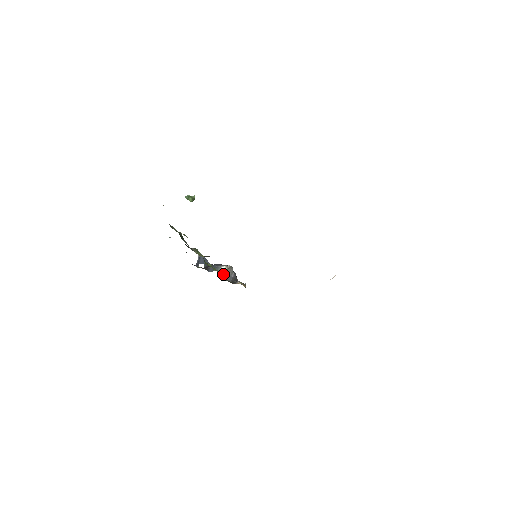
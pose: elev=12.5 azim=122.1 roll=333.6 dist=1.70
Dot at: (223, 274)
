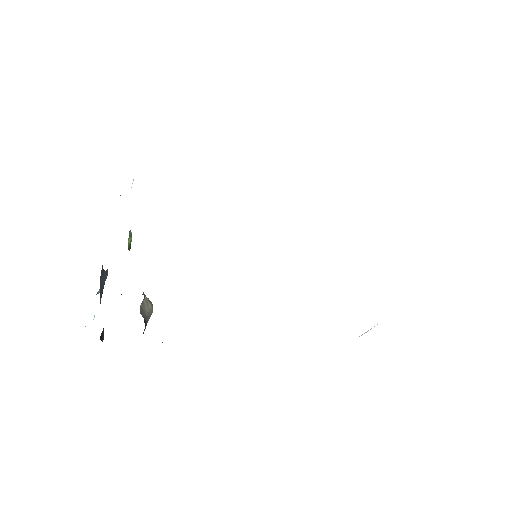
Dot at: (144, 296)
